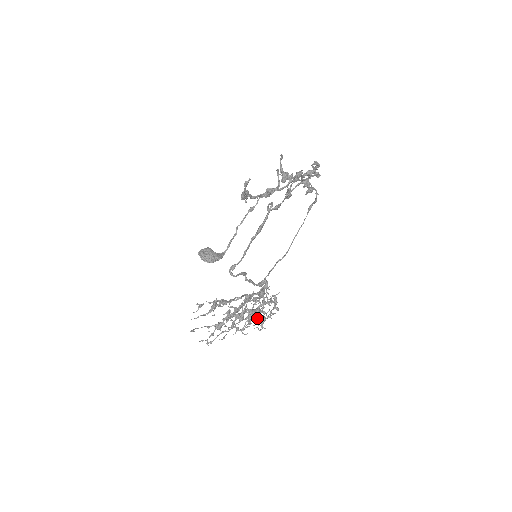
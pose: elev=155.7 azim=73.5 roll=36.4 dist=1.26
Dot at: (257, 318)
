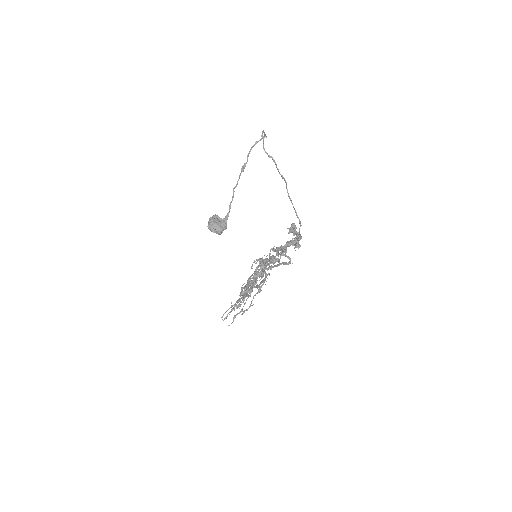
Dot at: (261, 274)
